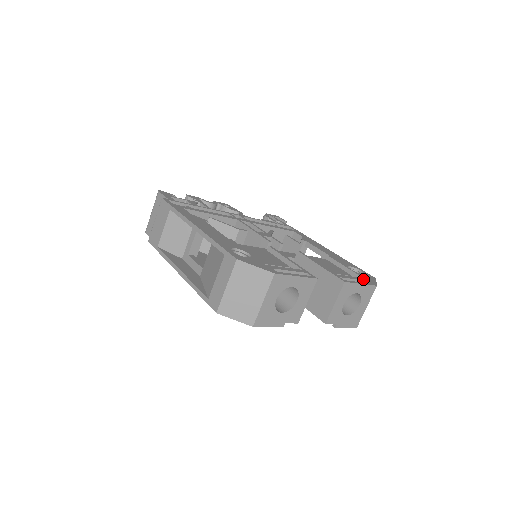
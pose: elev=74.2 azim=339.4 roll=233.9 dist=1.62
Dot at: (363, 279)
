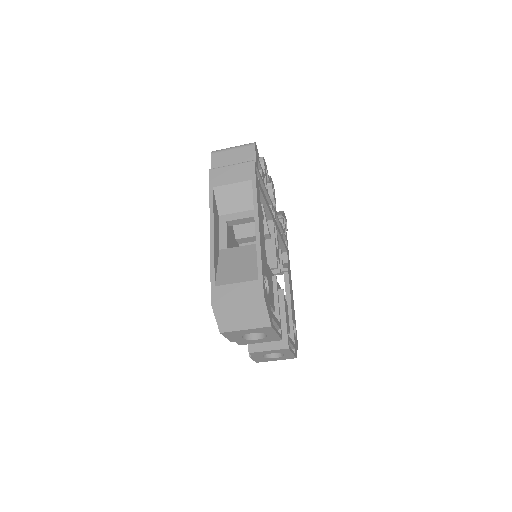
Dot at: occluded
